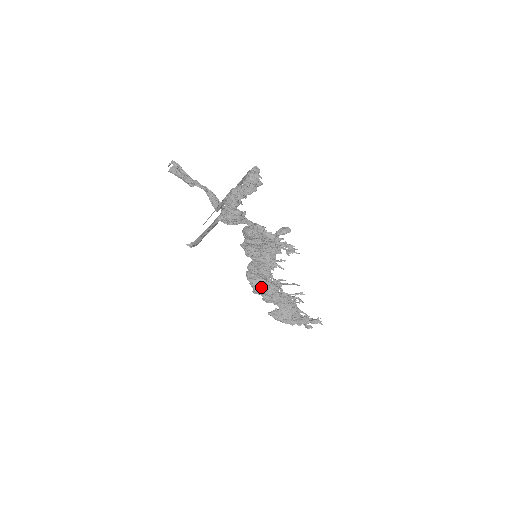
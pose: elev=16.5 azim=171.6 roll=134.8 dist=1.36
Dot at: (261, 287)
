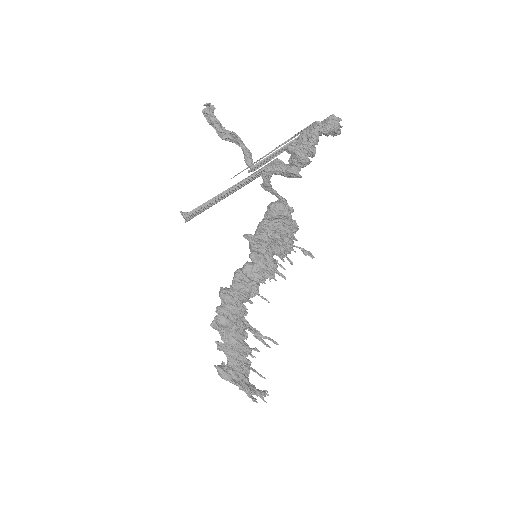
Dot at: (232, 313)
